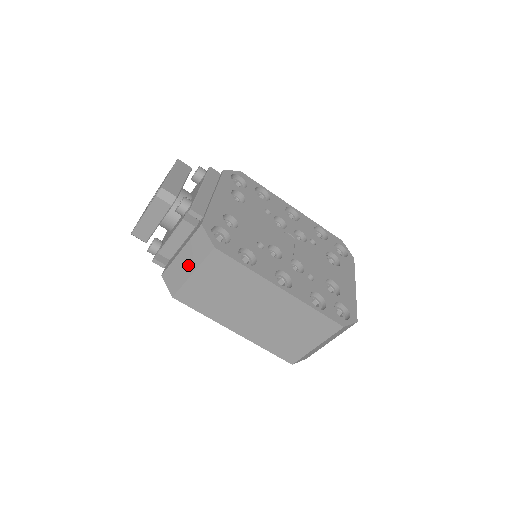
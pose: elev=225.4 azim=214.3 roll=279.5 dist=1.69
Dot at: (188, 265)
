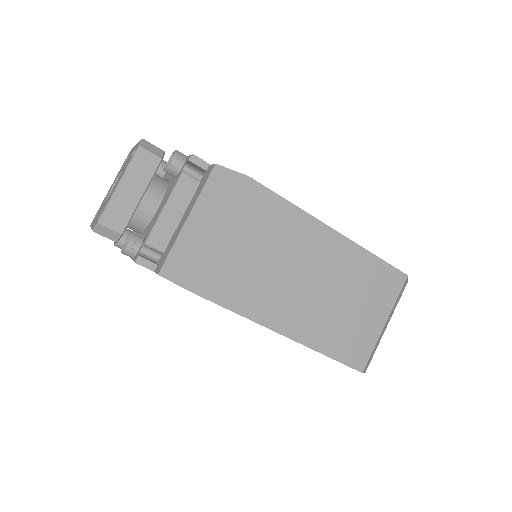
Dot at: (208, 226)
